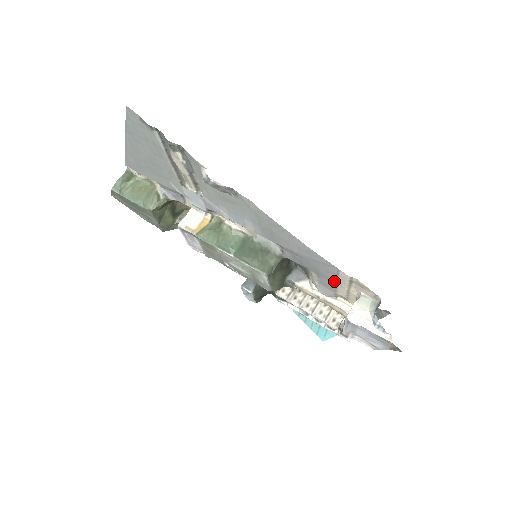
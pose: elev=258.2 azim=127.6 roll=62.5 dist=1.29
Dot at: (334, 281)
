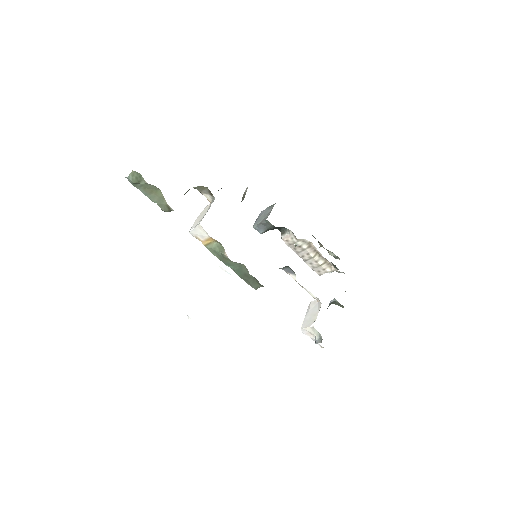
Dot at: occluded
